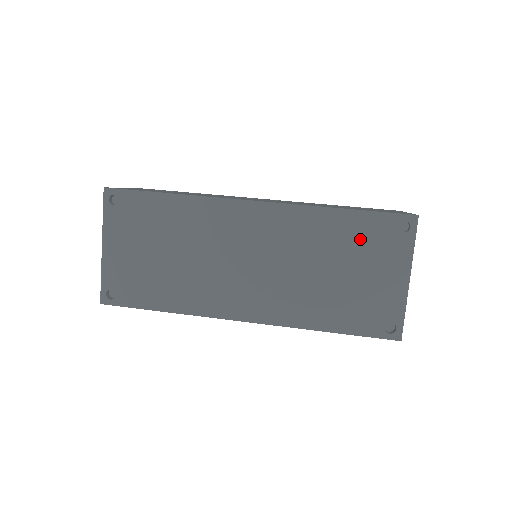
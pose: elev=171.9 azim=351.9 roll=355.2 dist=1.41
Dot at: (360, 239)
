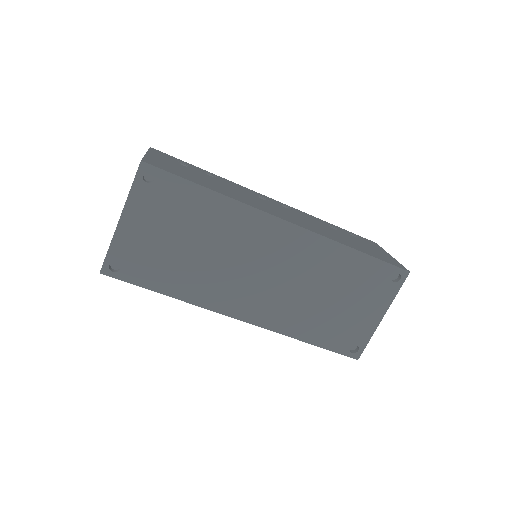
Dot at: (361, 278)
